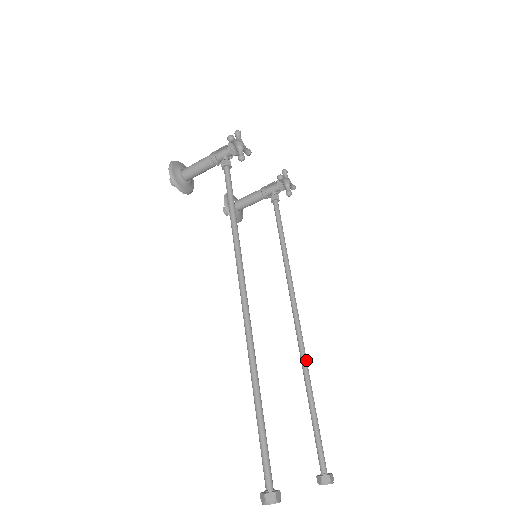
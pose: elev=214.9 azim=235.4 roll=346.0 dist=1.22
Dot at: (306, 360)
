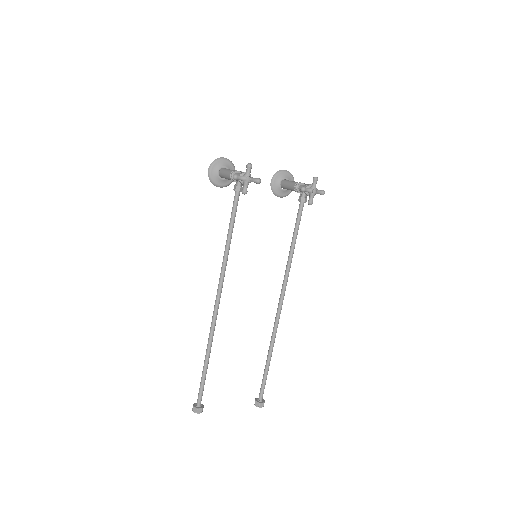
Dot at: (275, 334)
